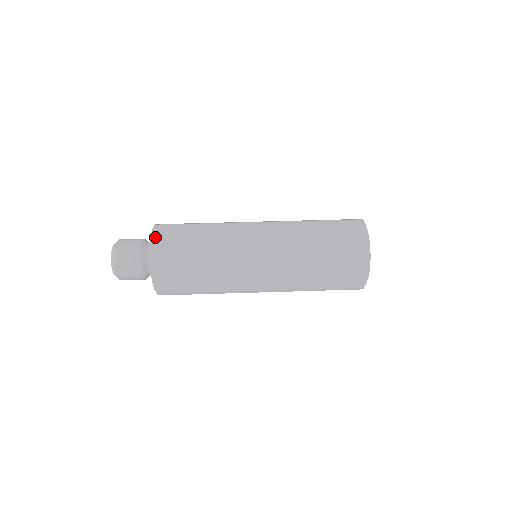
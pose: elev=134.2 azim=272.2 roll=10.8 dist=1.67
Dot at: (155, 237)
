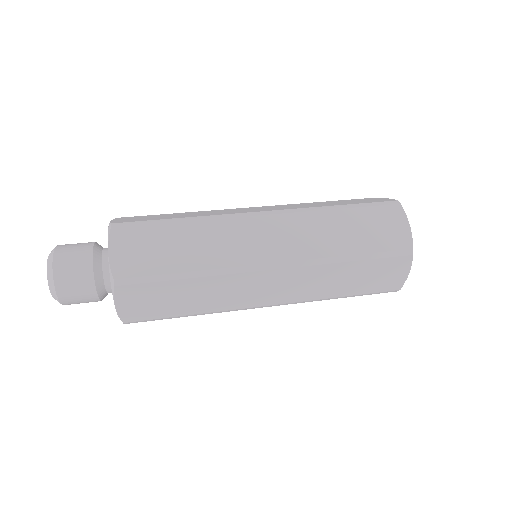
Dot at: (114, 243)
